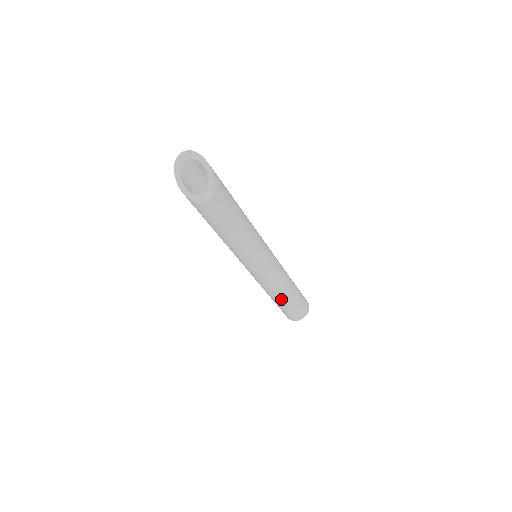
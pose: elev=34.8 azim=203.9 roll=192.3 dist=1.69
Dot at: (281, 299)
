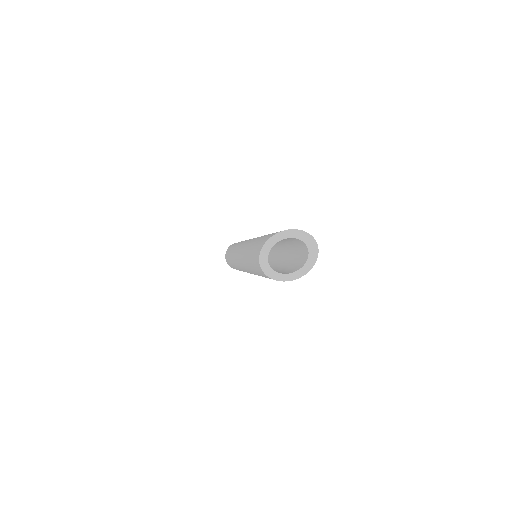
Dot at: (234, 266)
